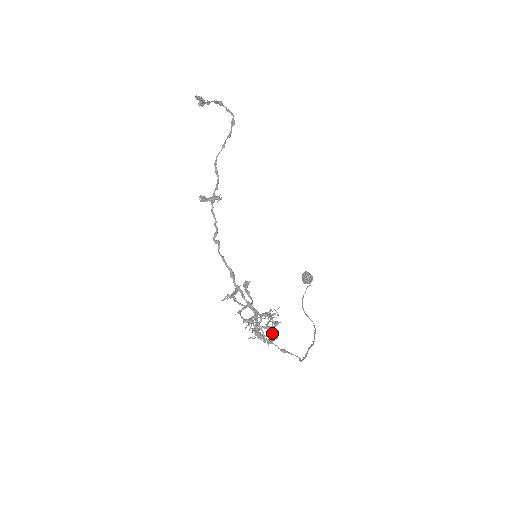
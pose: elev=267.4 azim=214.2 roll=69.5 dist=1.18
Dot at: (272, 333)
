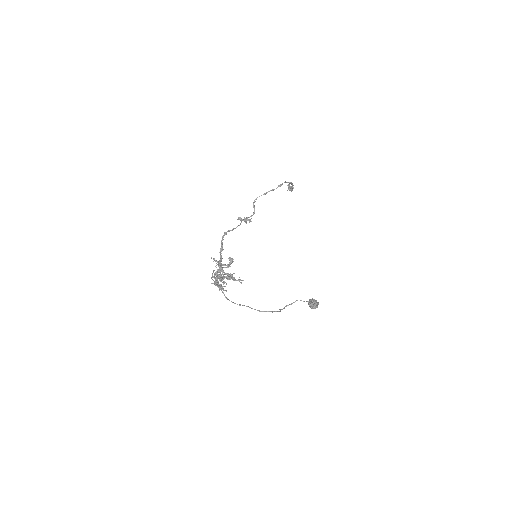
Dot at: occluded
